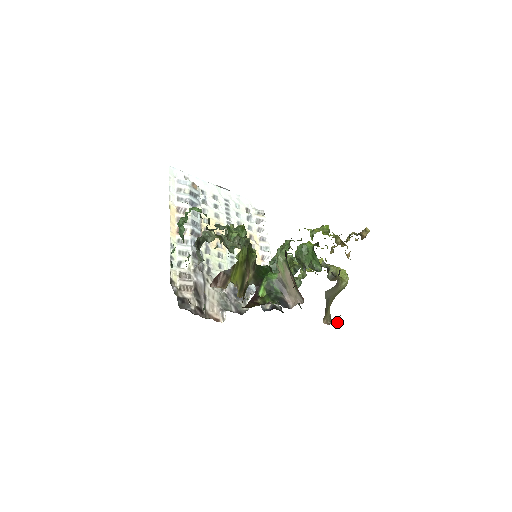
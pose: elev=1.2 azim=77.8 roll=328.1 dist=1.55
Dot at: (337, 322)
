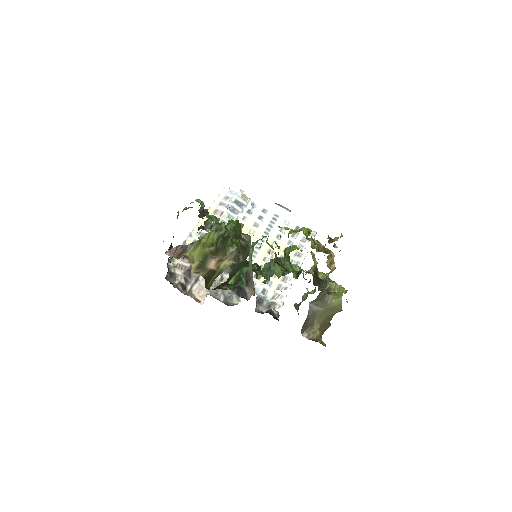
Dot at: occluded
